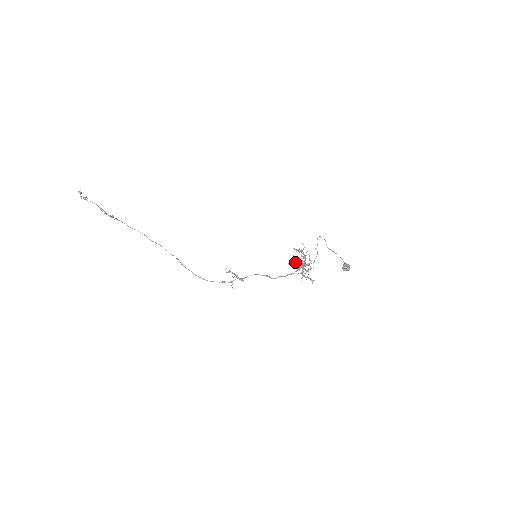
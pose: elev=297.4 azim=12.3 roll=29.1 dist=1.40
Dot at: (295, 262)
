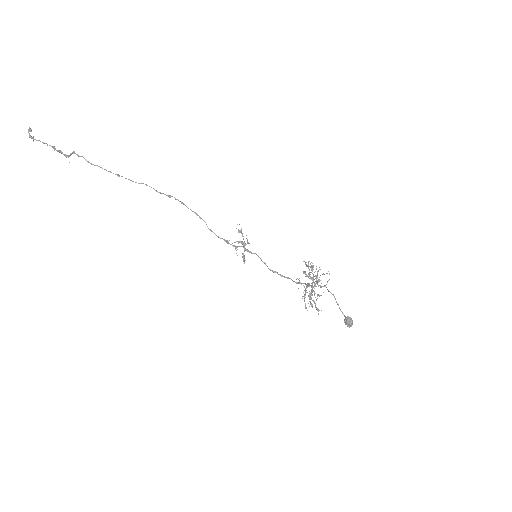
Dot at: occluded
